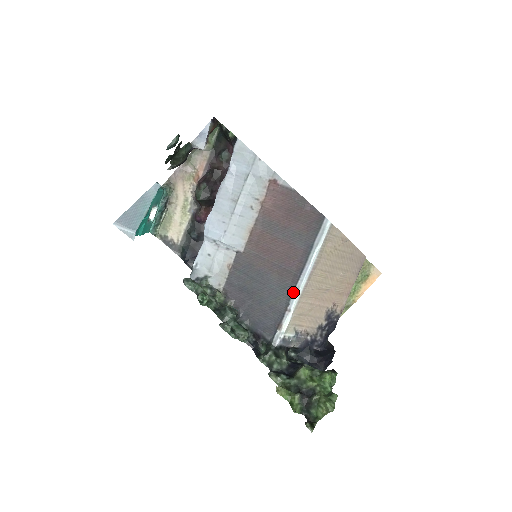
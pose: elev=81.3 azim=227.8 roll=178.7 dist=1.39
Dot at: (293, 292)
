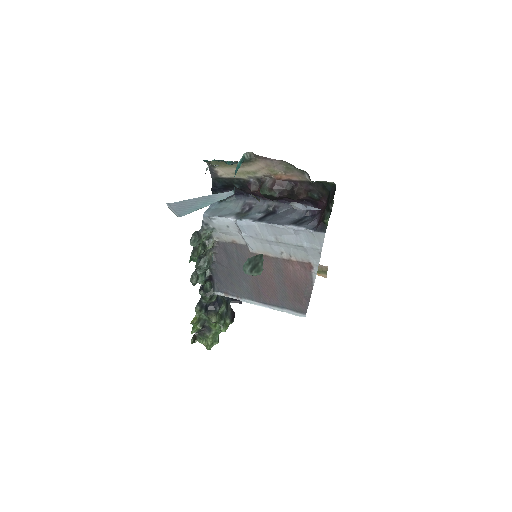
Dot at: (250, 300)
